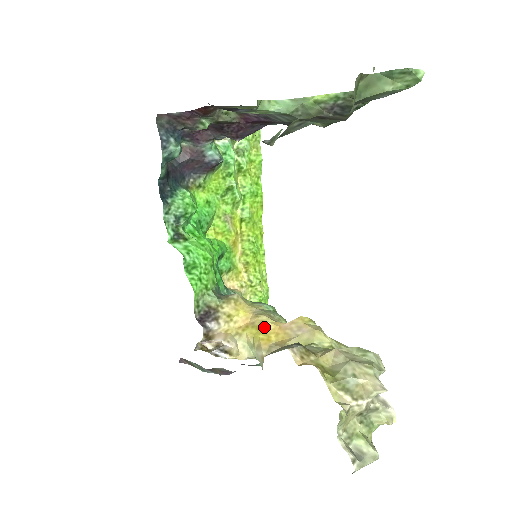
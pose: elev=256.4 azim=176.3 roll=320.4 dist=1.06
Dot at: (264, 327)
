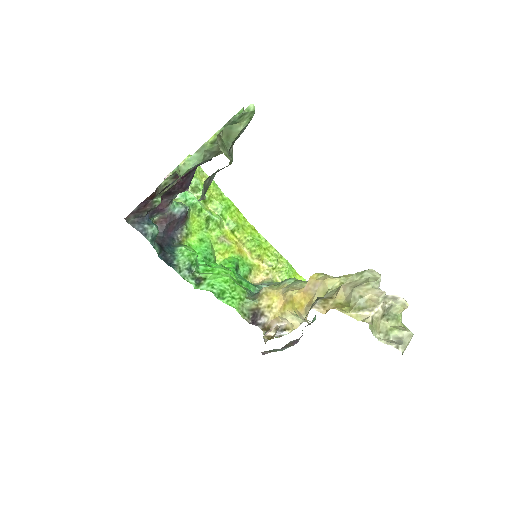
Dot at: (294, 299)
